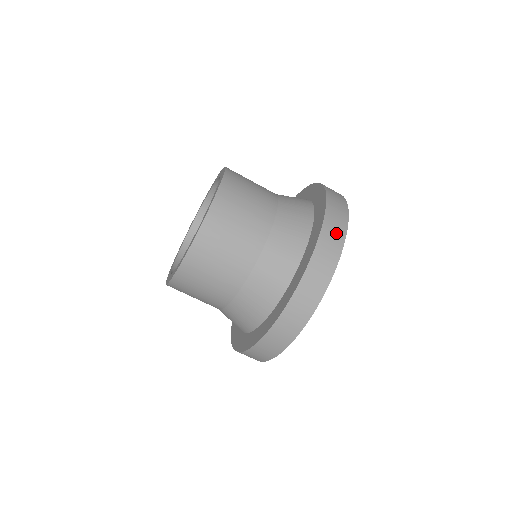
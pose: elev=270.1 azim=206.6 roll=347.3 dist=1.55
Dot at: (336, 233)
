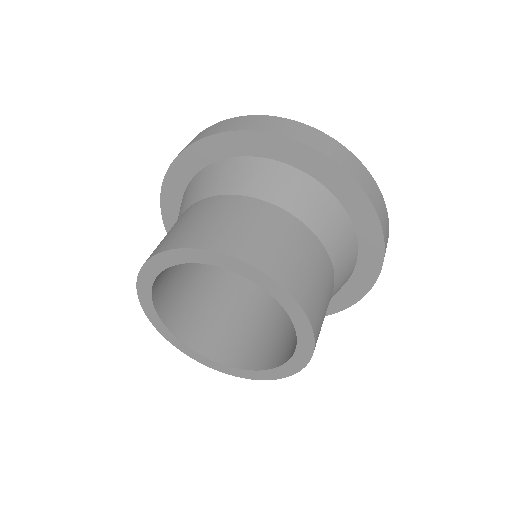
Dot at: (368, 180)
